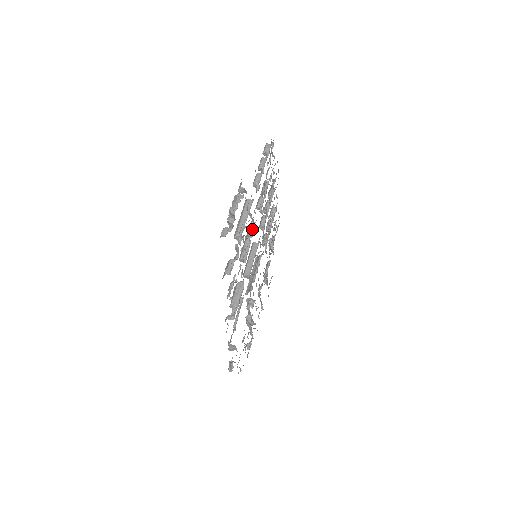
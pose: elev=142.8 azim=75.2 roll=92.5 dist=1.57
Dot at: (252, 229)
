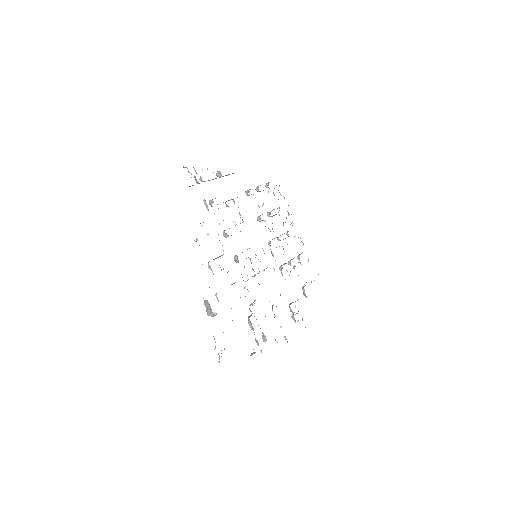
Dot at: occluded
